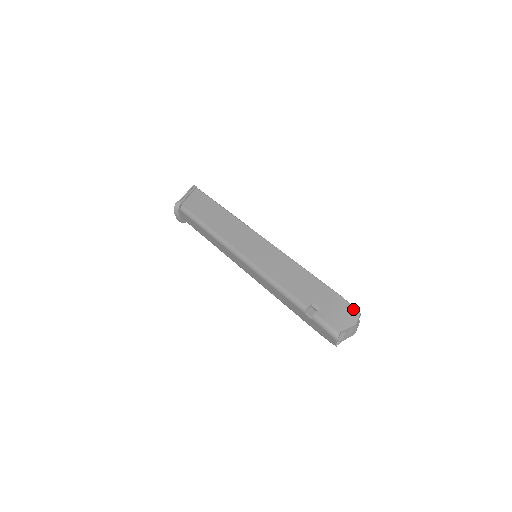
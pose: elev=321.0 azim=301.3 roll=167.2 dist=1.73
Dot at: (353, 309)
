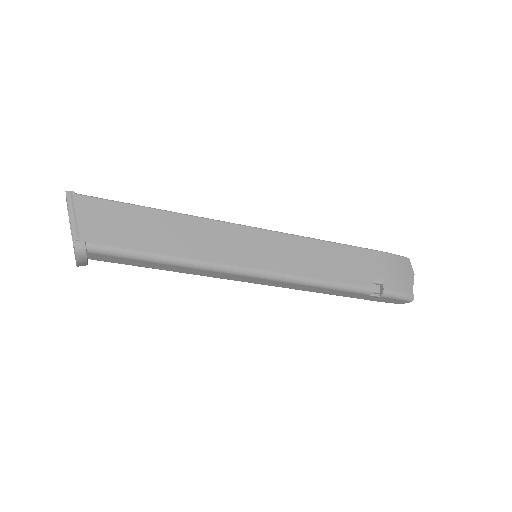
Dot at: (403, 259)
